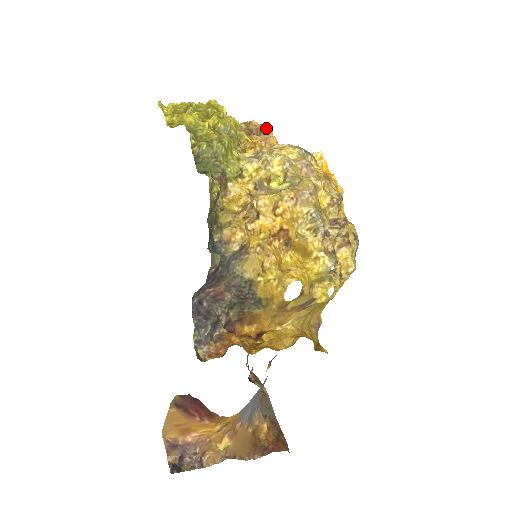
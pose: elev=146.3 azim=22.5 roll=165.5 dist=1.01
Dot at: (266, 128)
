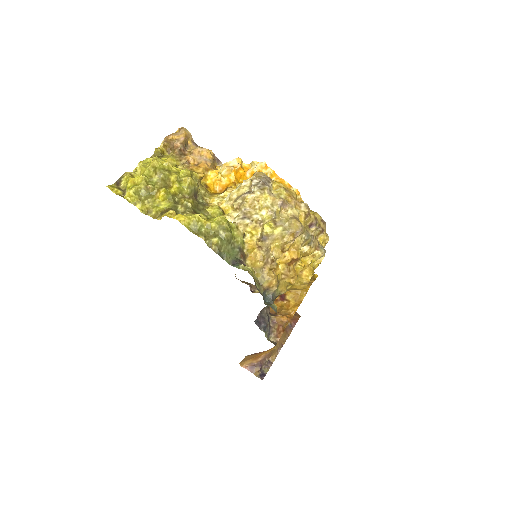
Dot at: (185, 135)
